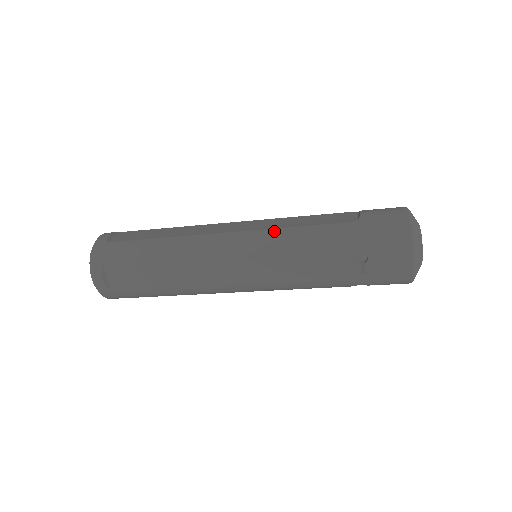
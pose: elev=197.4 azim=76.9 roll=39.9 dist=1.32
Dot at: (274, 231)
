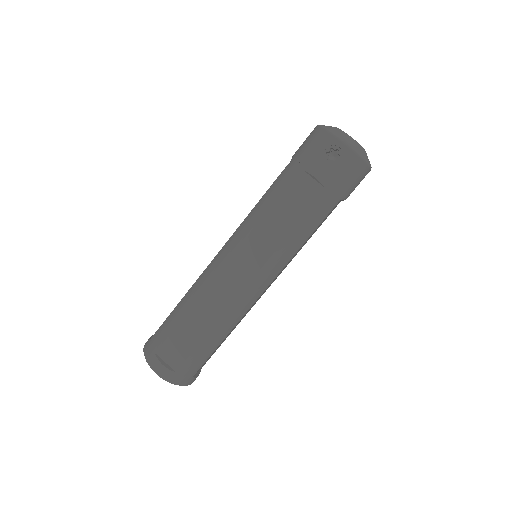
Dot at: occluded
